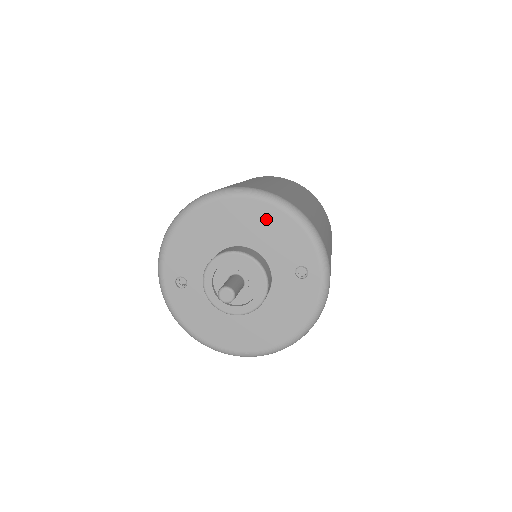
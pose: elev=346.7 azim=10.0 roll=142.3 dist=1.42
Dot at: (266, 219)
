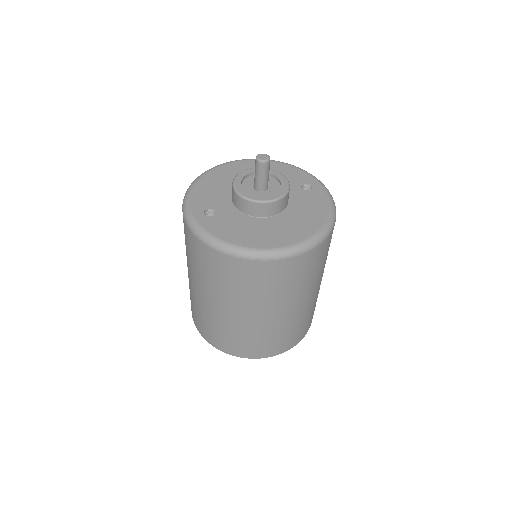
Dot at: occluded
